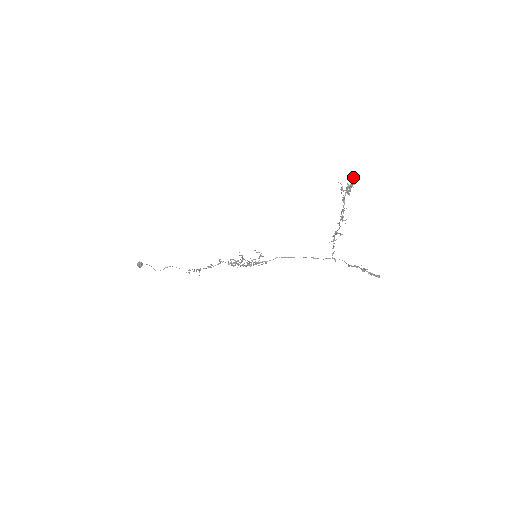
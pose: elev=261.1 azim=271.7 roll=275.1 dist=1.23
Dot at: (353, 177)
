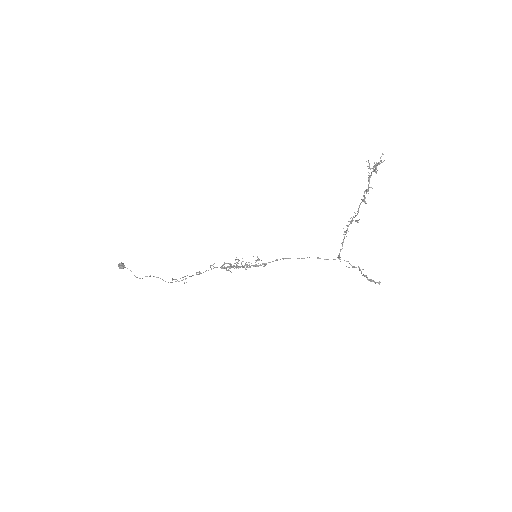
Dot at: (381, 156)
